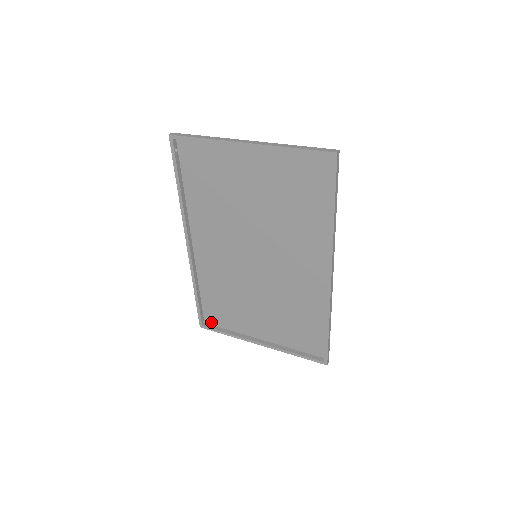
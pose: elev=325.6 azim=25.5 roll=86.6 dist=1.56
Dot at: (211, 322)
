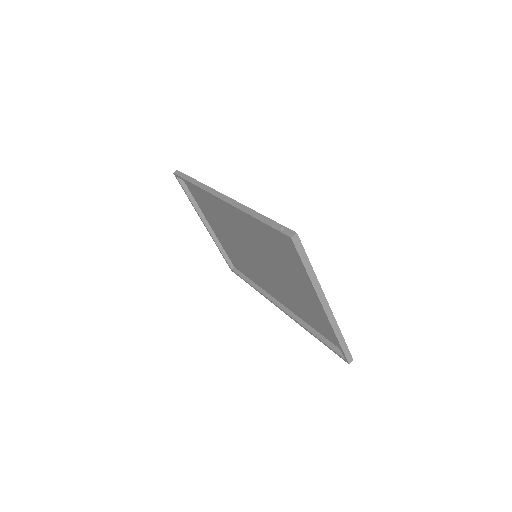
Dot at: occluded
